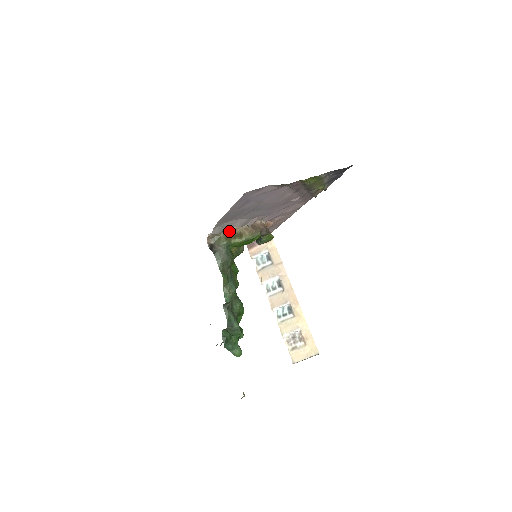
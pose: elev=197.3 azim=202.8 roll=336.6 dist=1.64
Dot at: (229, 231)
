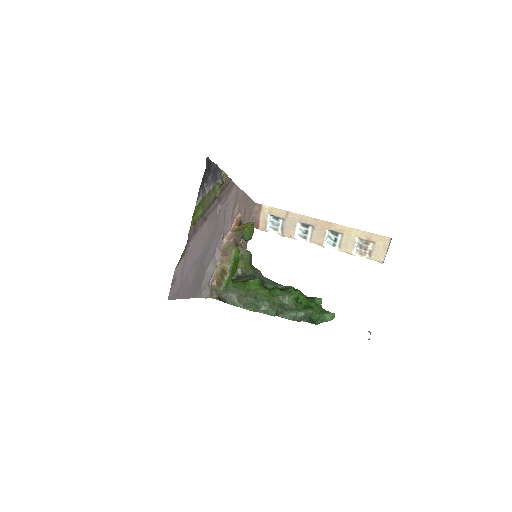
Dot at: (215, 278)
